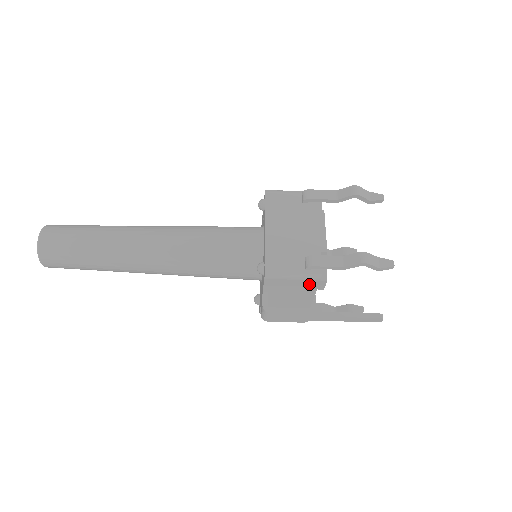
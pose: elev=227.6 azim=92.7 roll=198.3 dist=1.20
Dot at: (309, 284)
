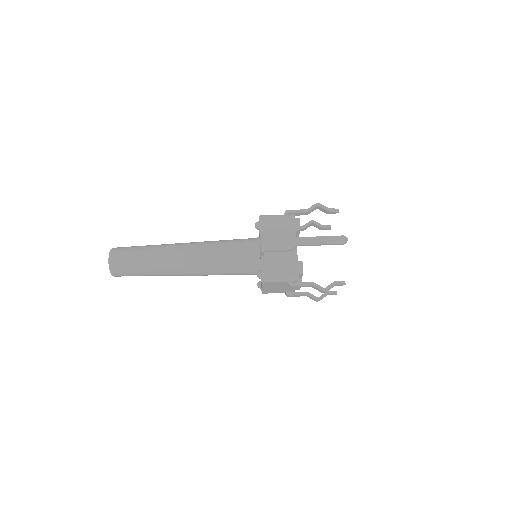
Dot at: (289, 224)
